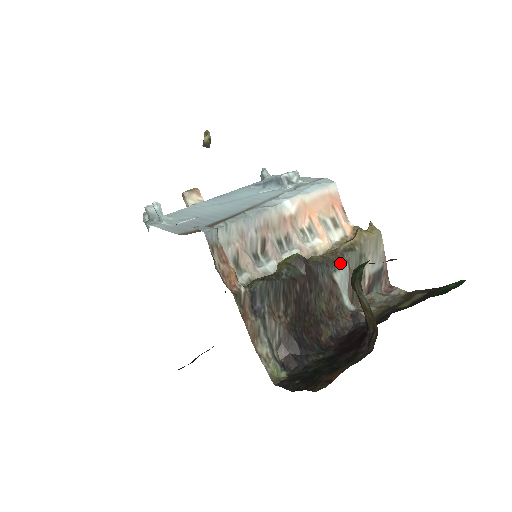
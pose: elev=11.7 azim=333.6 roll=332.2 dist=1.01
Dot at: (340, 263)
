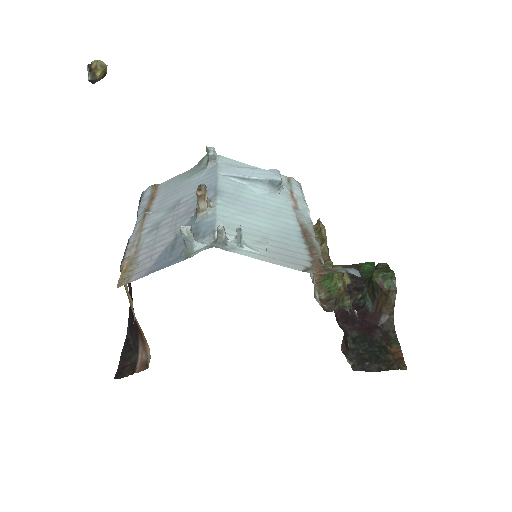
Dot at: occluded
